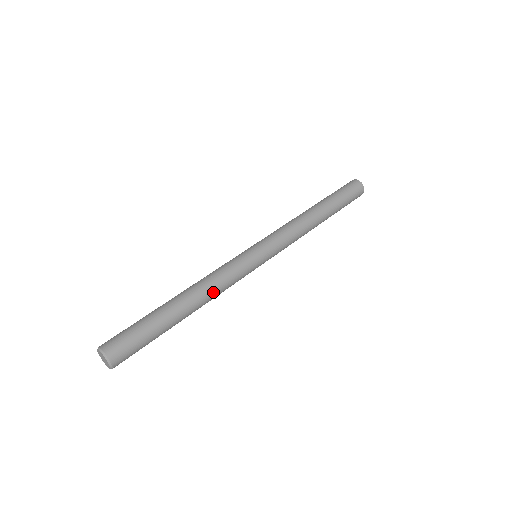
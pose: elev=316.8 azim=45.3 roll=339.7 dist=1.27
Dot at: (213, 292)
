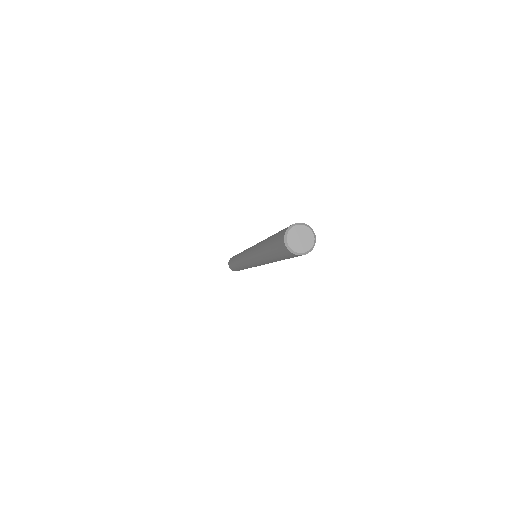
Dot at: occluded
